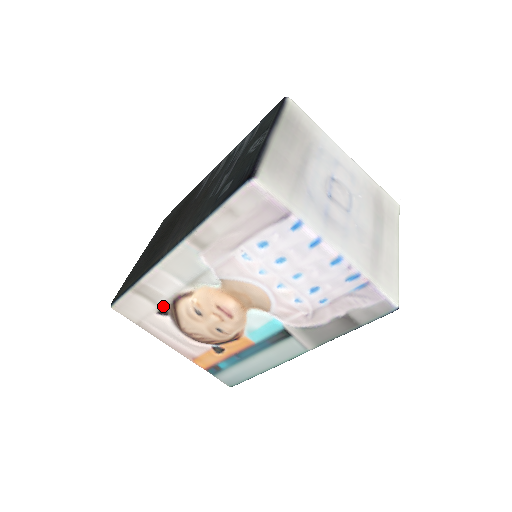
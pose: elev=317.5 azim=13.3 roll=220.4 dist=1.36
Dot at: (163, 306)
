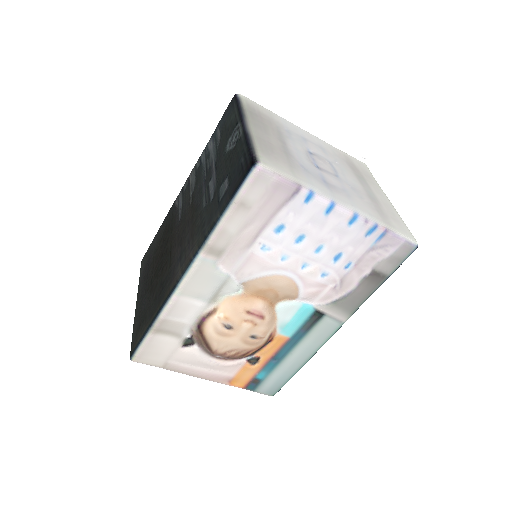
Dot at: (187, 336)
